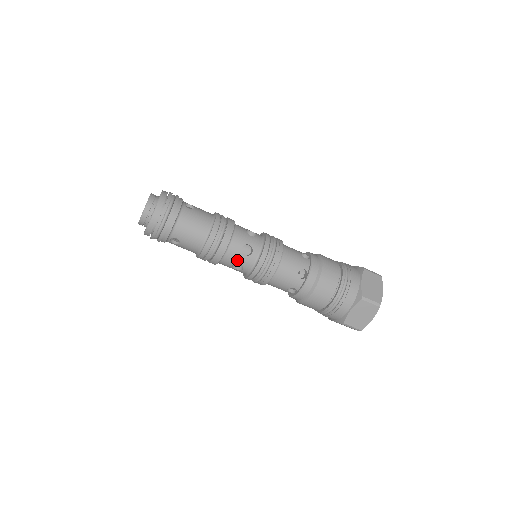
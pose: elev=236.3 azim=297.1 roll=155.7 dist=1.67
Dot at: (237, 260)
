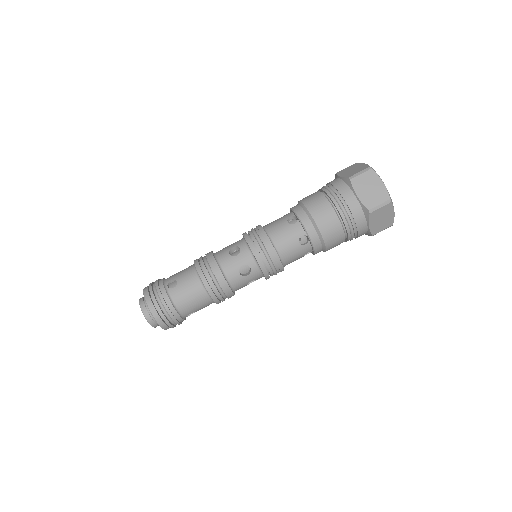
Dot at: (246, 282)
